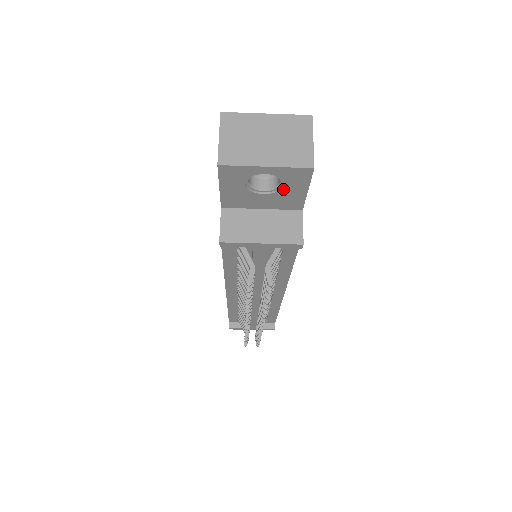
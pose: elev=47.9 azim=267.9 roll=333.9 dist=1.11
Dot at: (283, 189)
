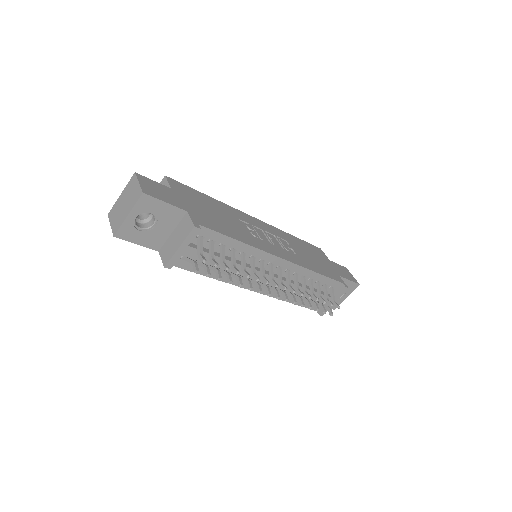
Dot at: (156, 214)
